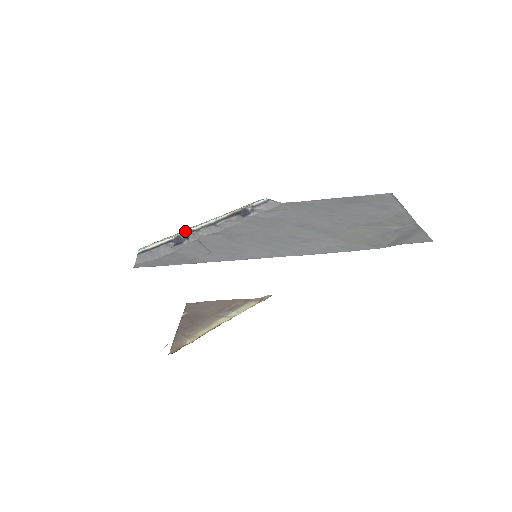
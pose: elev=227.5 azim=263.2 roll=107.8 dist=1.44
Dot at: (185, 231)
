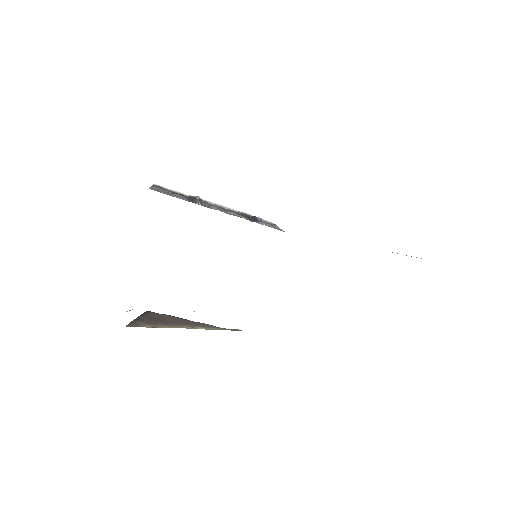
Dot at: occluded
